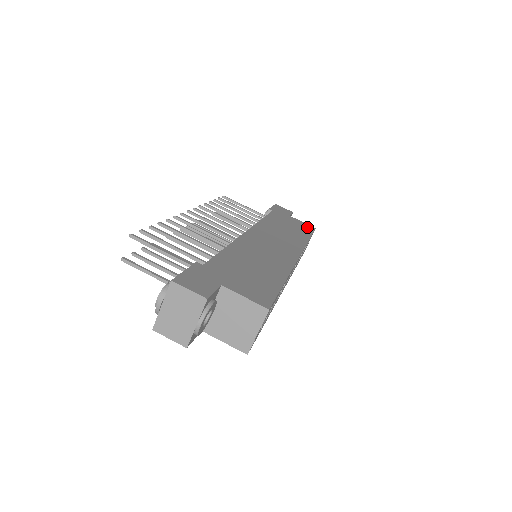
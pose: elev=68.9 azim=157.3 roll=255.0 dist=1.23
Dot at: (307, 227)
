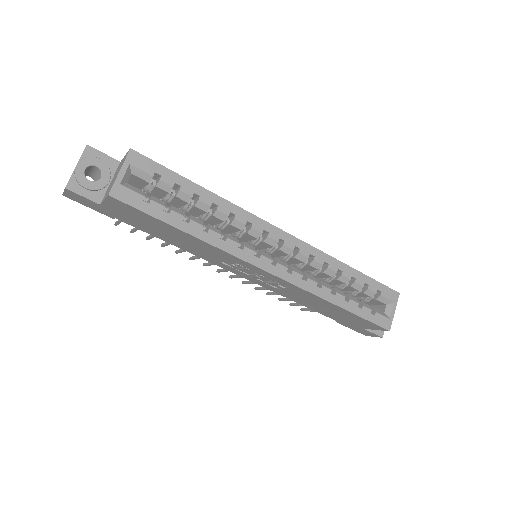
Dot at: occluded
